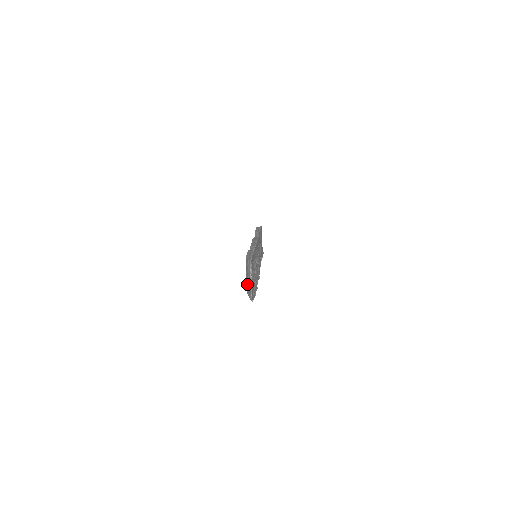
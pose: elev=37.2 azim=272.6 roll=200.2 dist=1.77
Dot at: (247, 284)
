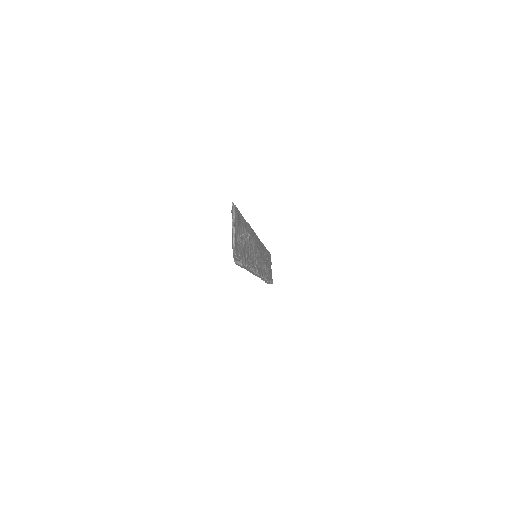
Dot at: occluded
